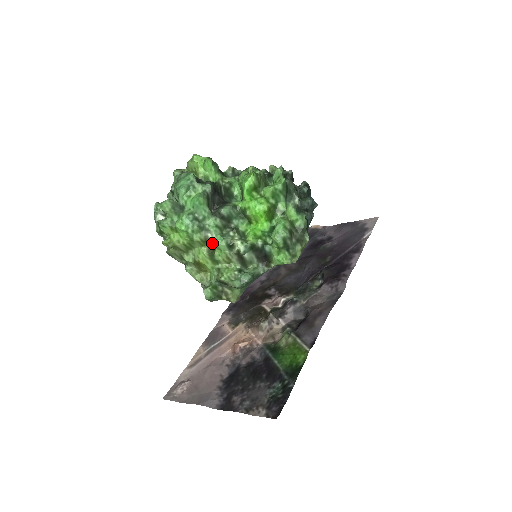
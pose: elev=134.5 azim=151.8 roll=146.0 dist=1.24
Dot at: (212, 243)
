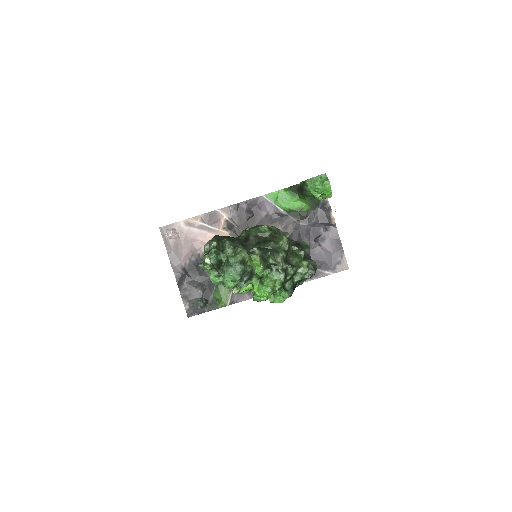
Dot at: occluded
